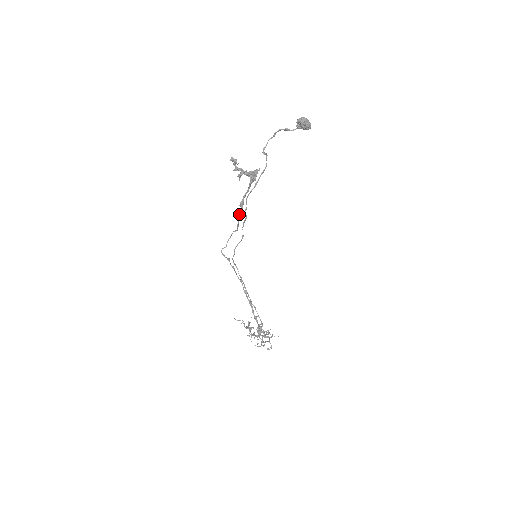
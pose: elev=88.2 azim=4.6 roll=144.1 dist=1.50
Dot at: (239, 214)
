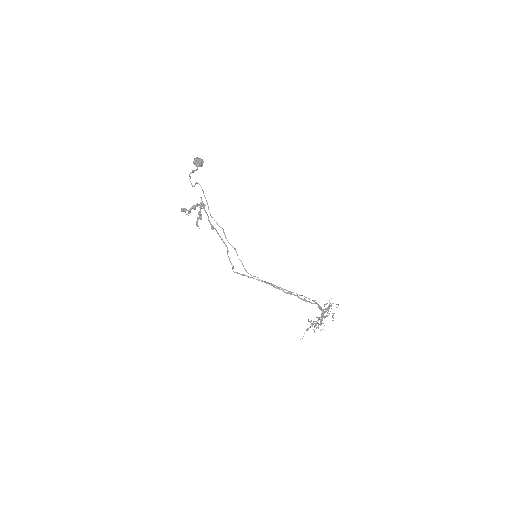
Dot at: occluded
